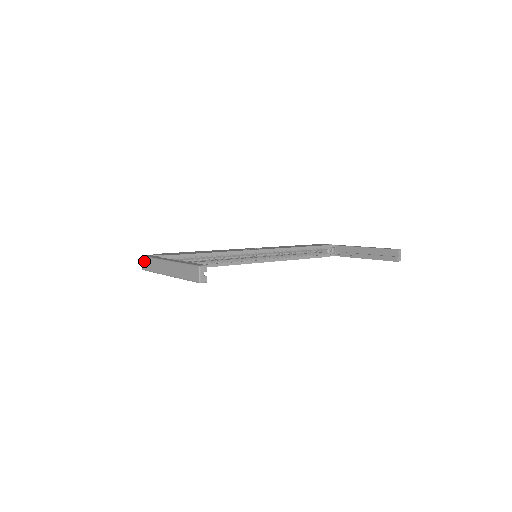
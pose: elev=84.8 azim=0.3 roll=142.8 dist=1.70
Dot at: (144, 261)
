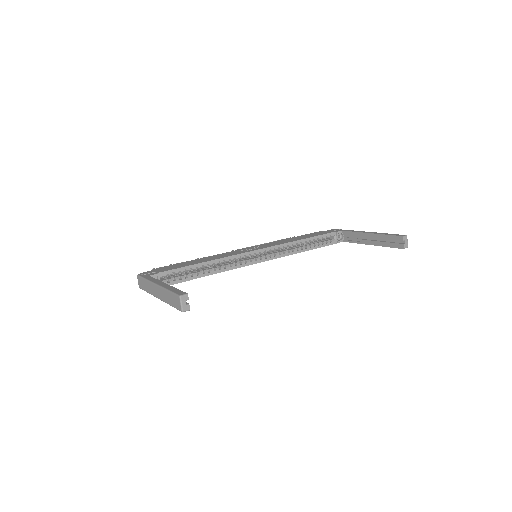
Dot at: (139, 280)
